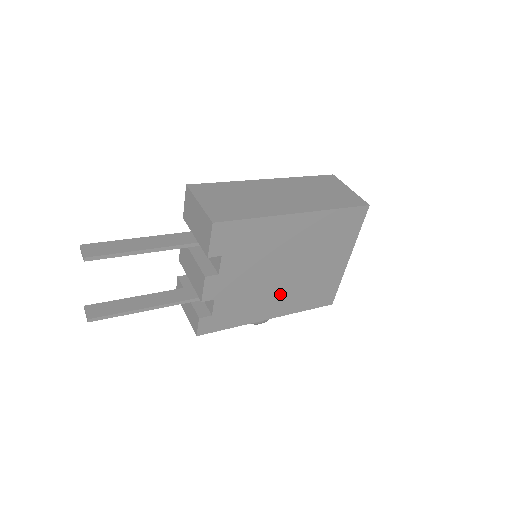
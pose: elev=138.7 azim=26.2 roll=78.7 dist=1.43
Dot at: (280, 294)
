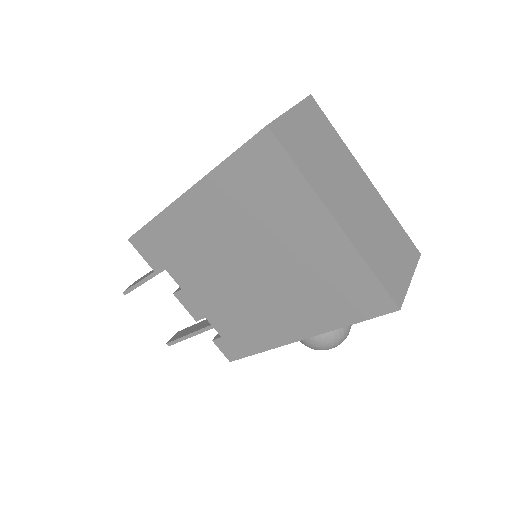
Dot at: (277, 302)
